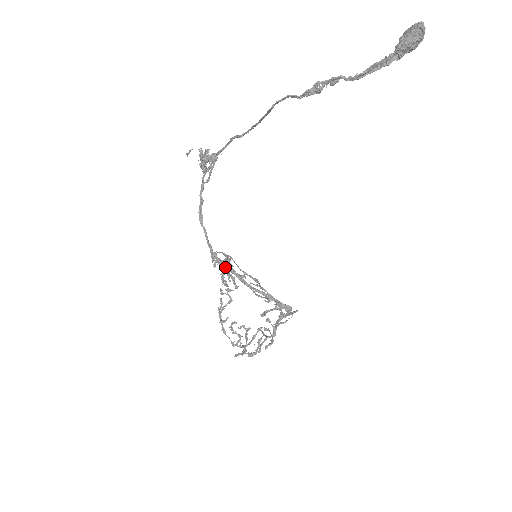
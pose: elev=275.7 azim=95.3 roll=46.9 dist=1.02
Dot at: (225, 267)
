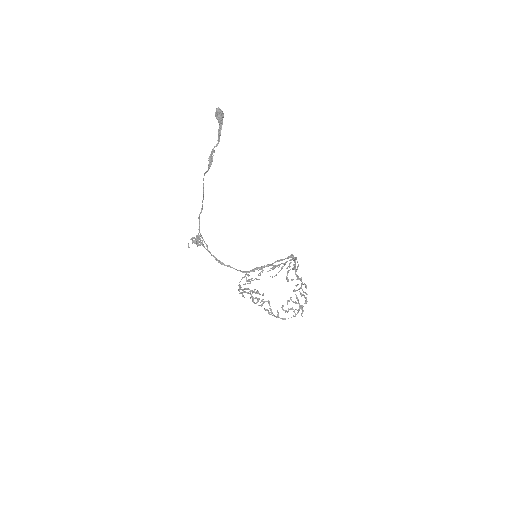
Dot at: (250, 283)
